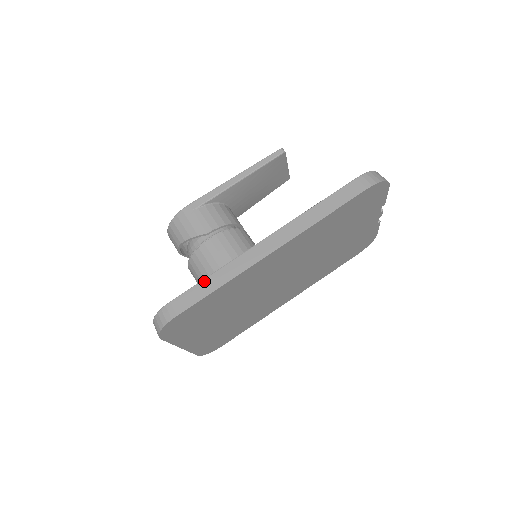
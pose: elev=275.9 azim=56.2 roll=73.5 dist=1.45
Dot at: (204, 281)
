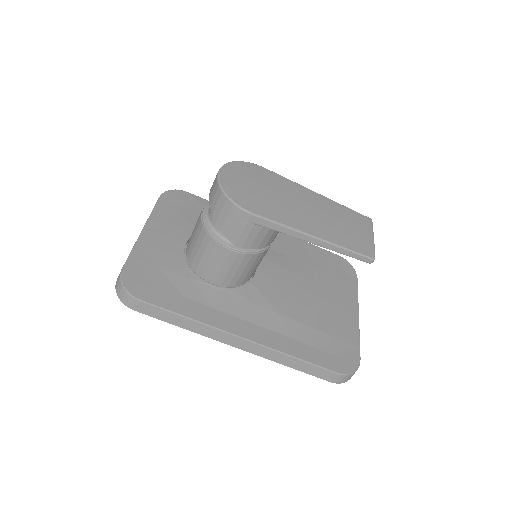
Dot at: (176, 316)
